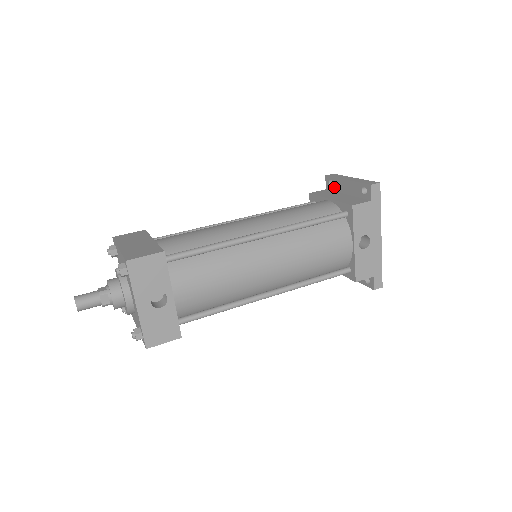
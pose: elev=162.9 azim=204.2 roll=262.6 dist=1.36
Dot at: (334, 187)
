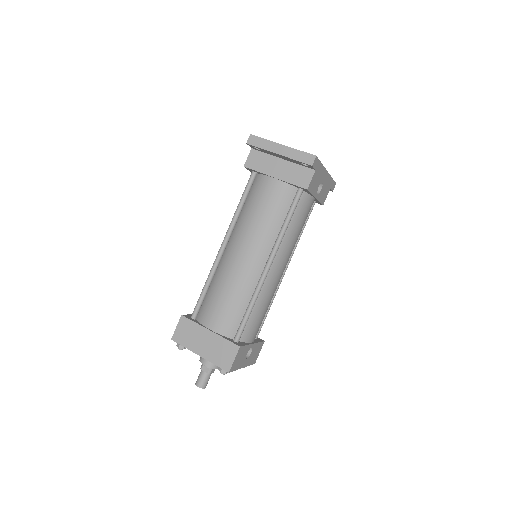
Dot at: (263, 151)
